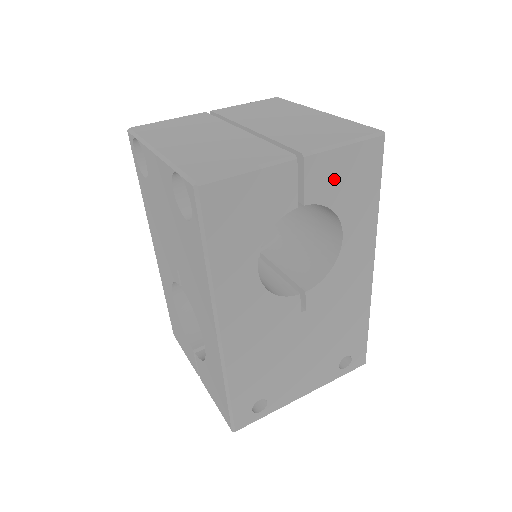
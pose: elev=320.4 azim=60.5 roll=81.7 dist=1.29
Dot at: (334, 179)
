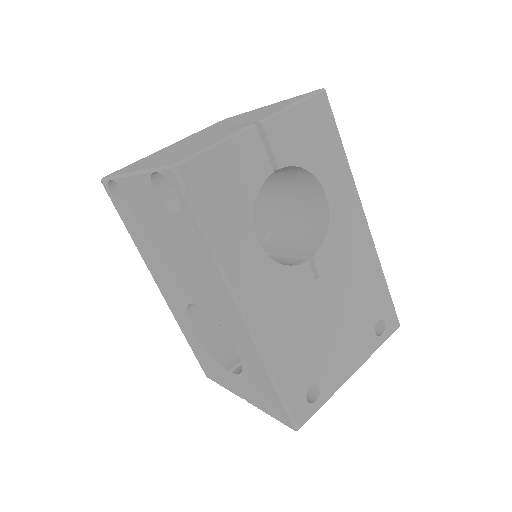
Dot at: (296, 139)
